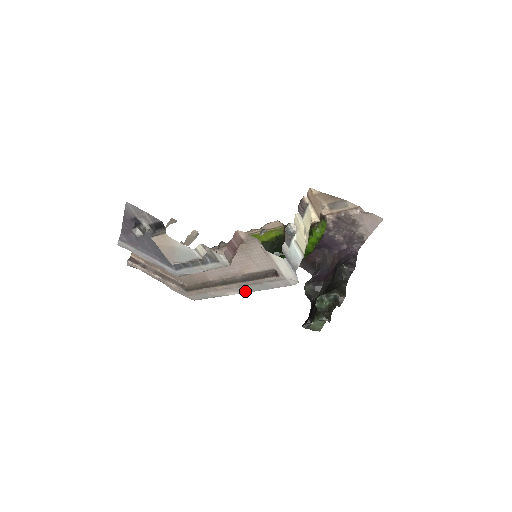
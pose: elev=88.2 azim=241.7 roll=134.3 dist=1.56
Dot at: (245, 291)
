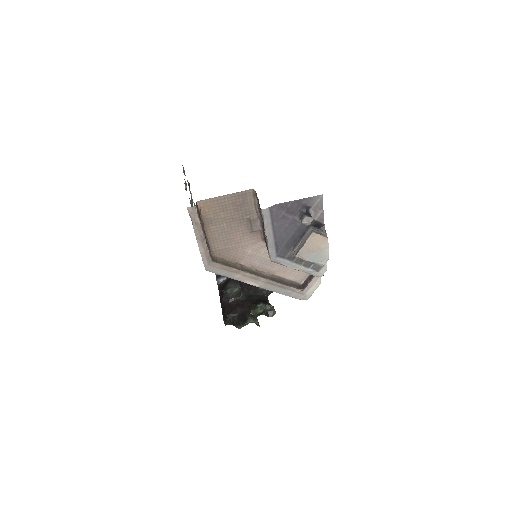
Dot at: (263, 287)
